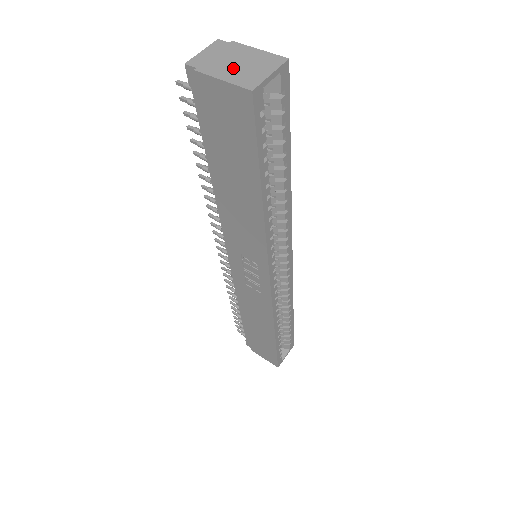
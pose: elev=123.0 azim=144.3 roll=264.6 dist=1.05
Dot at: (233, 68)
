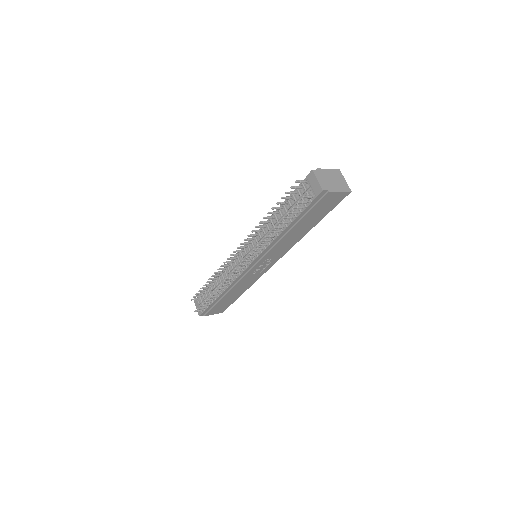
Dot at: (335, 184)
